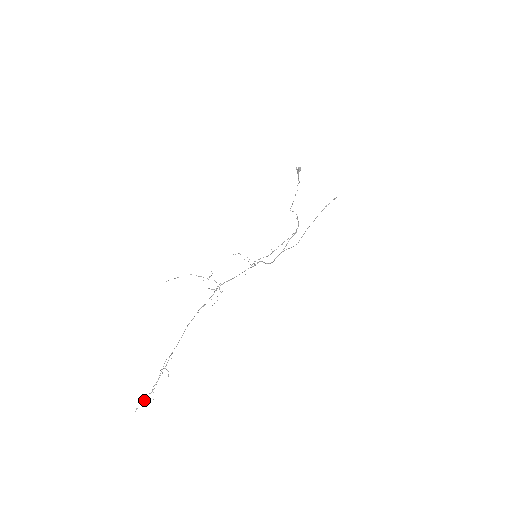
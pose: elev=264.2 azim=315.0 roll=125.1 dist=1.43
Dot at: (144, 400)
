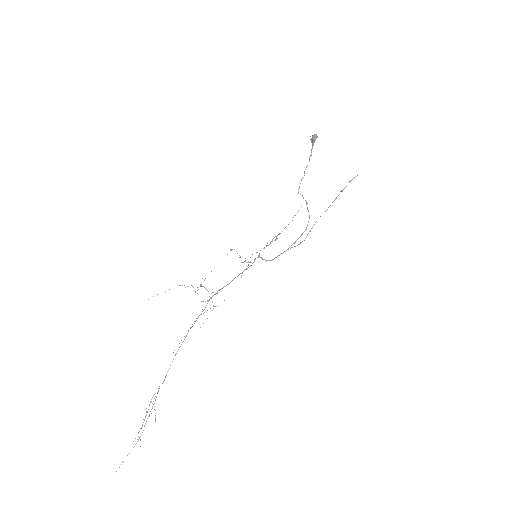
Dot at: occluded
